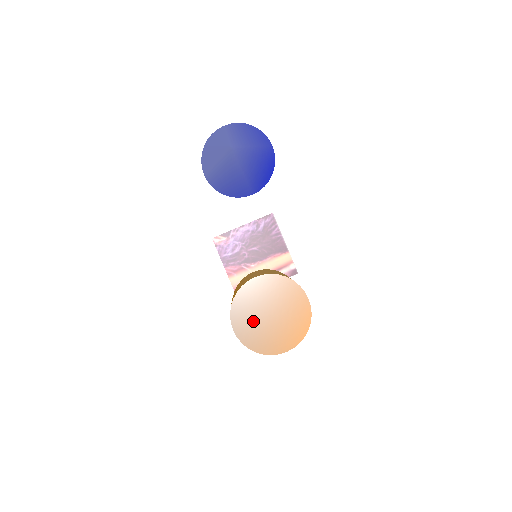
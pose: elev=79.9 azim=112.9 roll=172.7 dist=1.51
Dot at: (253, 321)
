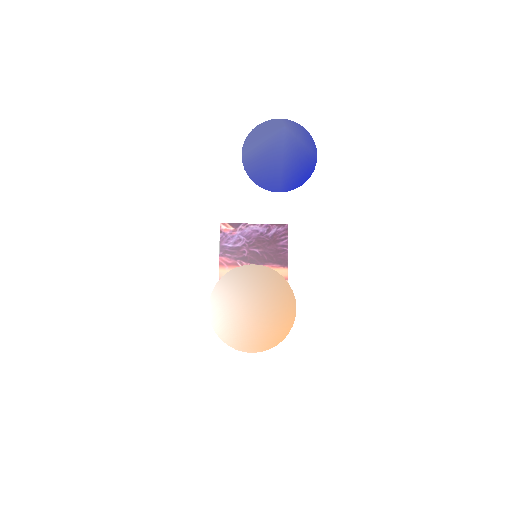
Dot at: (232, 307)
